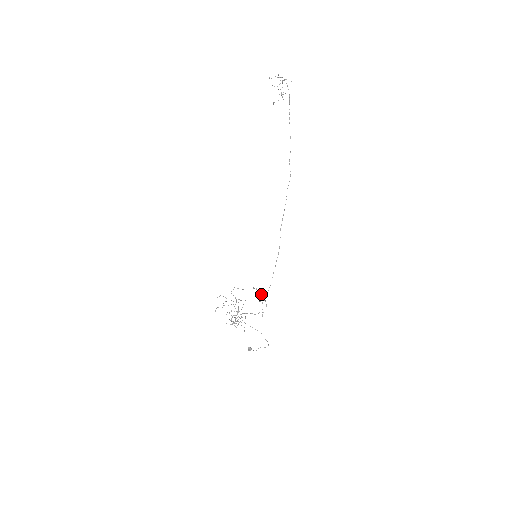
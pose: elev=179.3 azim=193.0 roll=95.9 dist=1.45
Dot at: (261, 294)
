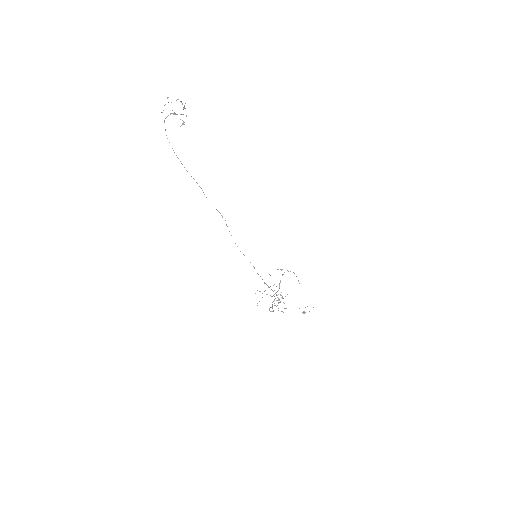
Dot at: occluded
